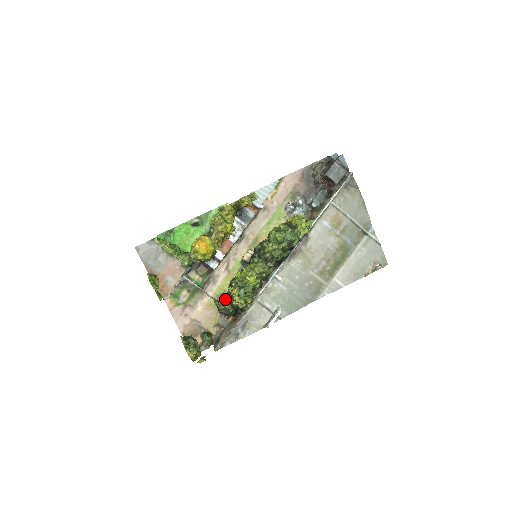
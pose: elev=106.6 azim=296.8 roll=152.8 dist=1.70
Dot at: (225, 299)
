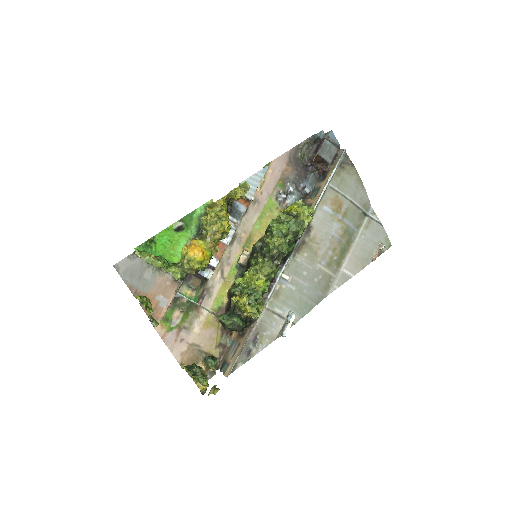
Dot at: (230, 312)
